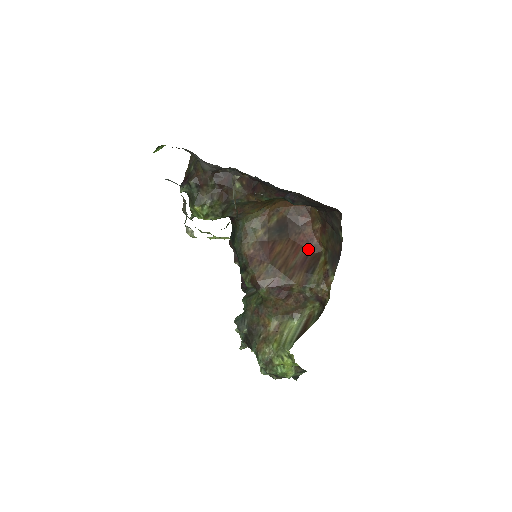
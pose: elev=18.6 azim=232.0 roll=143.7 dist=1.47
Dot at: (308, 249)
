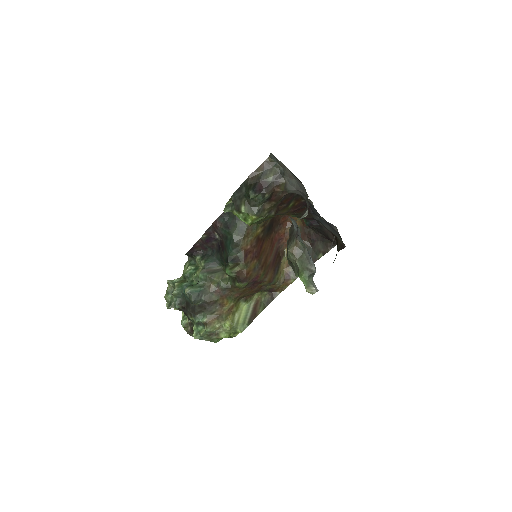
Dot at: (277, 247)
